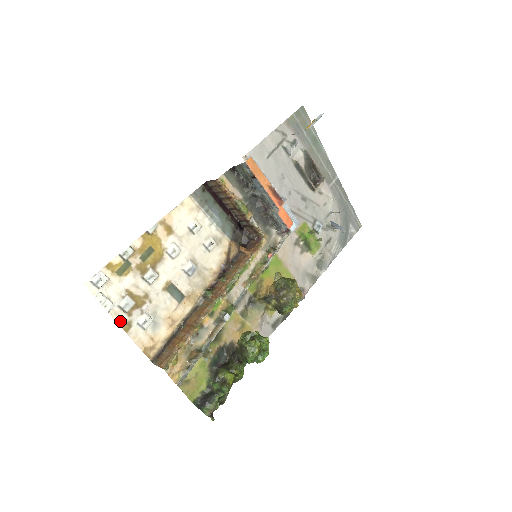
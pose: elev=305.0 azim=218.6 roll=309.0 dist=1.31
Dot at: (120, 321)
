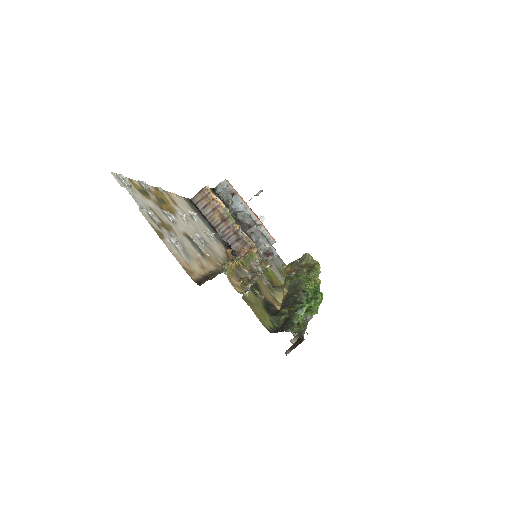
Dot at: (151, 225)
